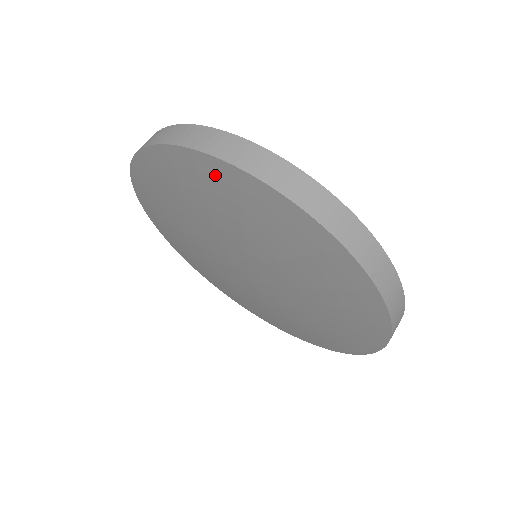
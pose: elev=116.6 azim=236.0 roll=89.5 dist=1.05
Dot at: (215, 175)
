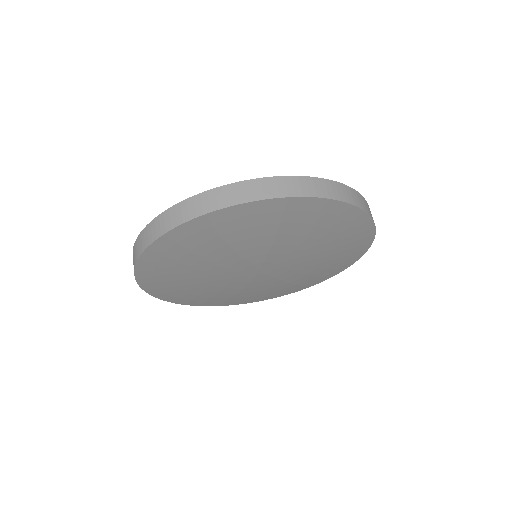
Dot at: (260, 212)
